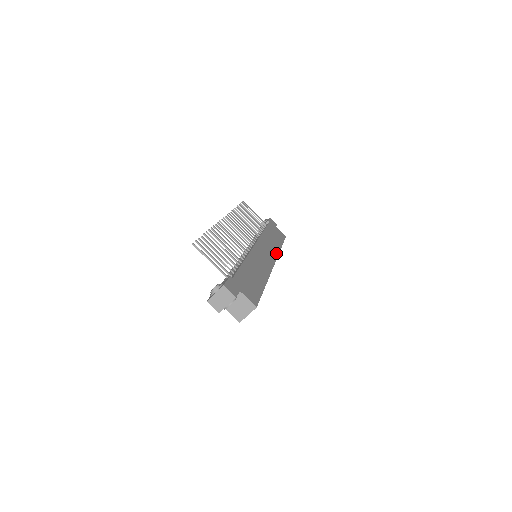
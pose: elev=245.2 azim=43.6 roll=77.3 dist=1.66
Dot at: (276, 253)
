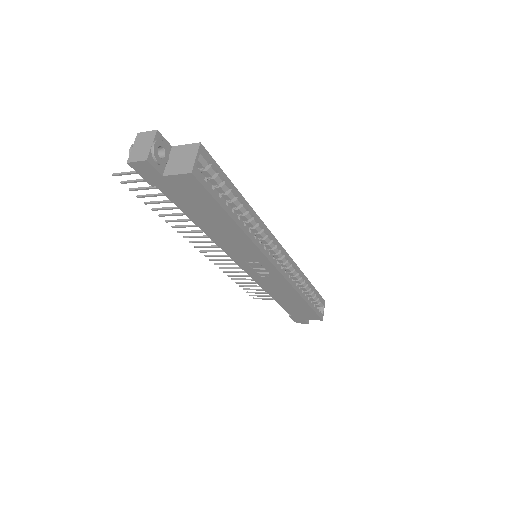
Dot at: occluded
